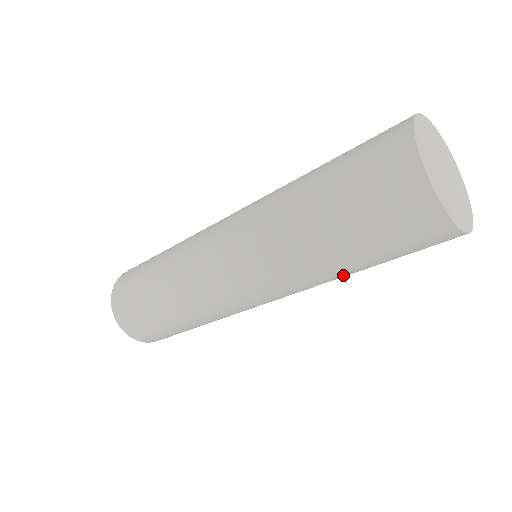
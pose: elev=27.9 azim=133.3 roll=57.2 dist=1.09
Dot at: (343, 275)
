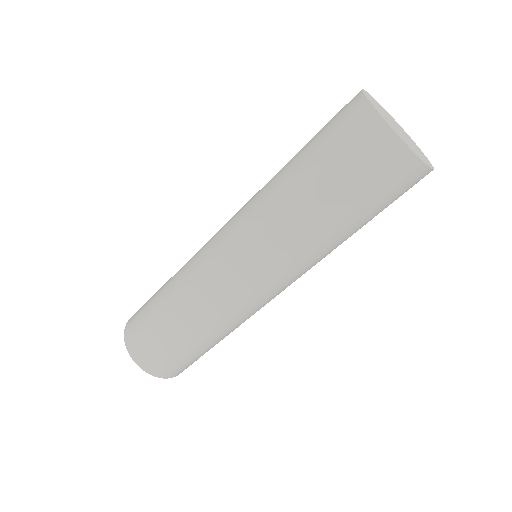
Dot at: (336, 240)
